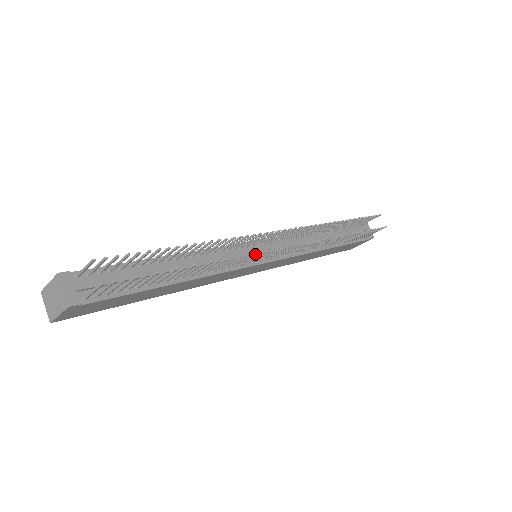
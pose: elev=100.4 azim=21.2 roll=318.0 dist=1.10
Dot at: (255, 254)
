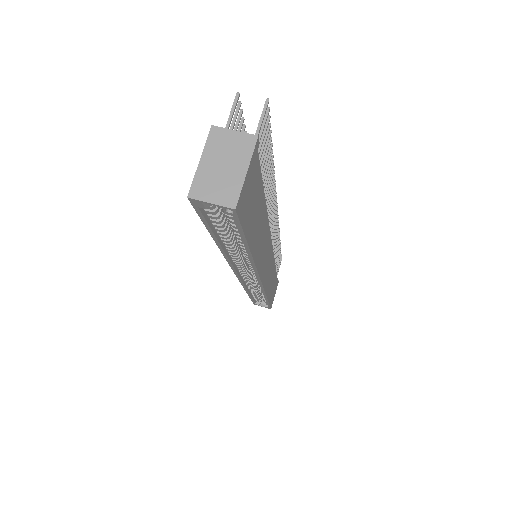
Dot at: occluded
